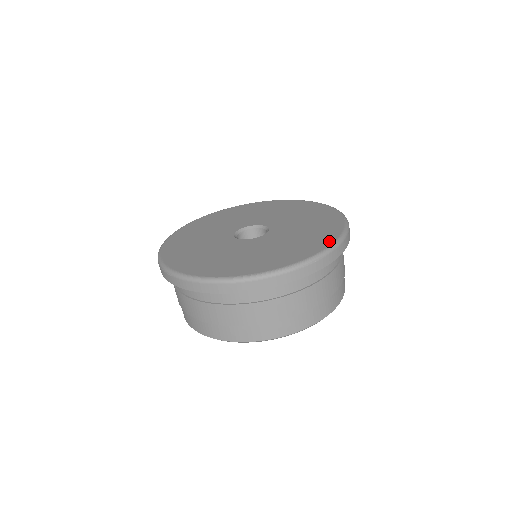
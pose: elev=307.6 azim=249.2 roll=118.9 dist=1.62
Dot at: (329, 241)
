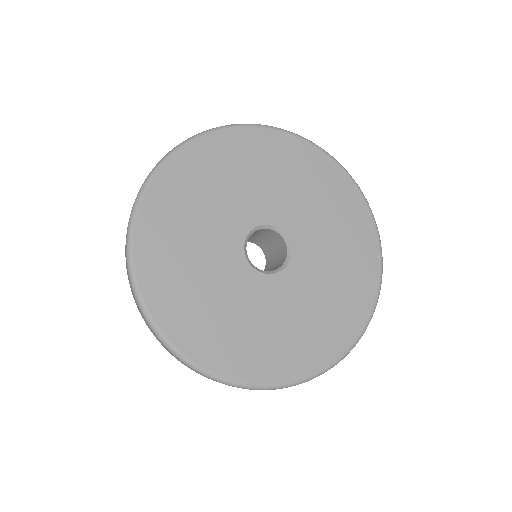
Dot at: (365, 211)
